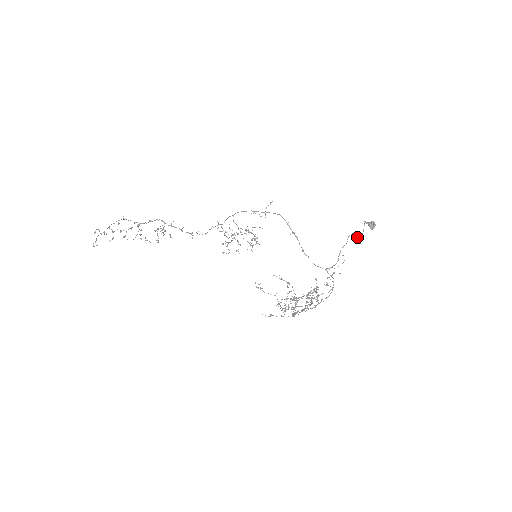
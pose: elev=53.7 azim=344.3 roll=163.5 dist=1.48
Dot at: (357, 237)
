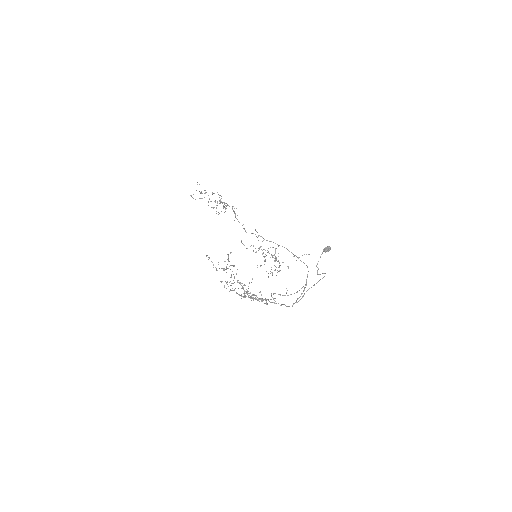
Dot at: (322, 273)
